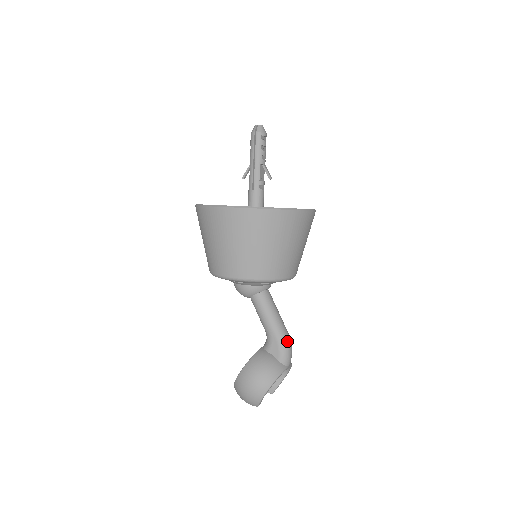
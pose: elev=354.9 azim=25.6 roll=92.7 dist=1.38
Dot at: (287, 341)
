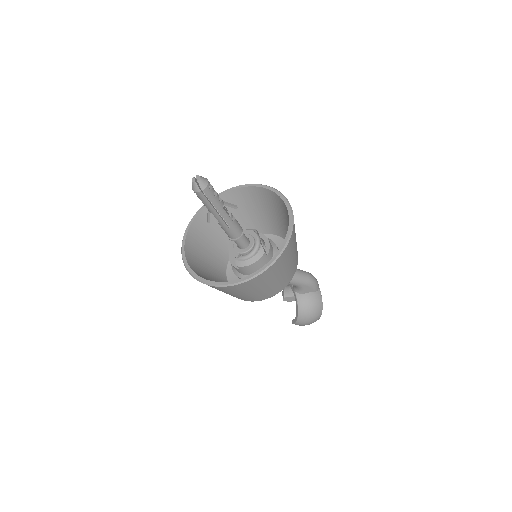
Dot at: (312, 279)
